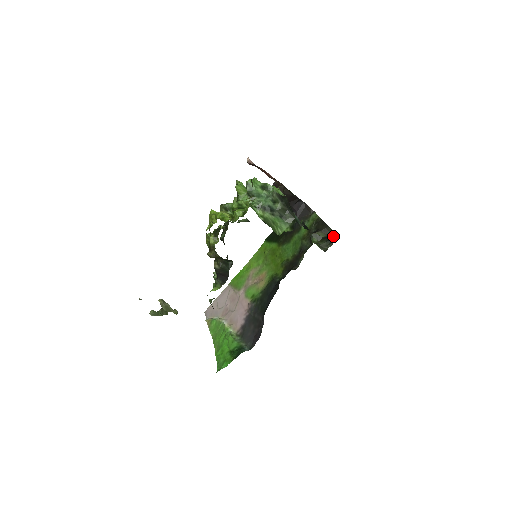
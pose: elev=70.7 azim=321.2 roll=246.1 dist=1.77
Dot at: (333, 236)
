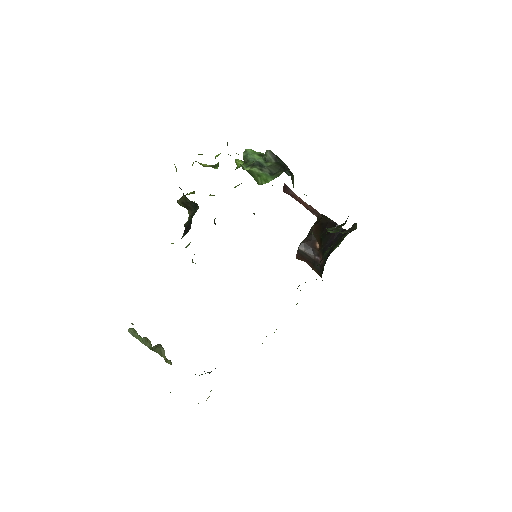
Dot at: occluded
